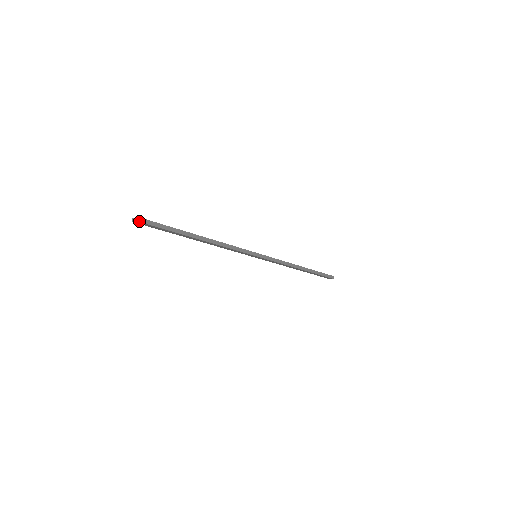
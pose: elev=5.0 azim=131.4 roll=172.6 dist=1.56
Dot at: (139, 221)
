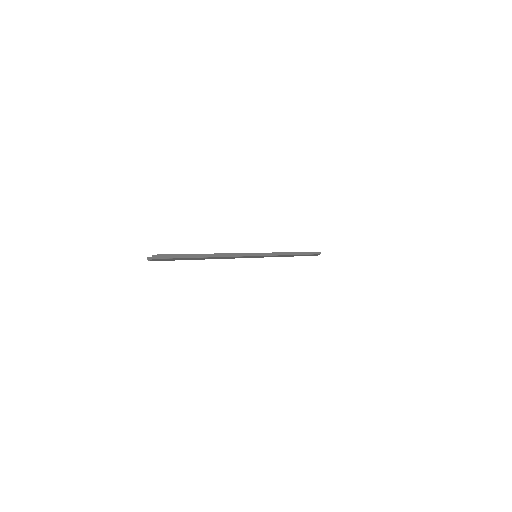
Dot at: (155, 258)
